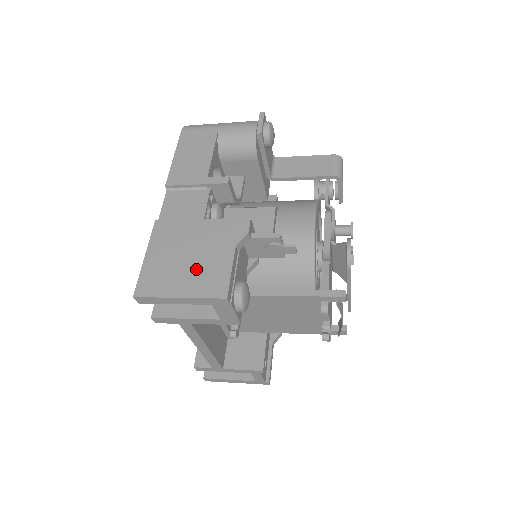
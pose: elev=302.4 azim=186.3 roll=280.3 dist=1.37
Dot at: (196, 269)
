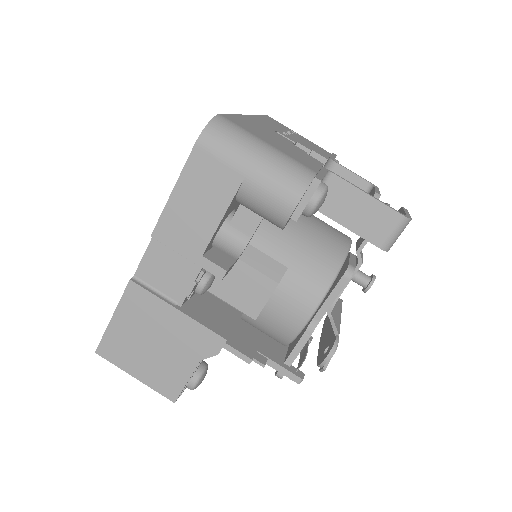
Dot at: (156, 361)
